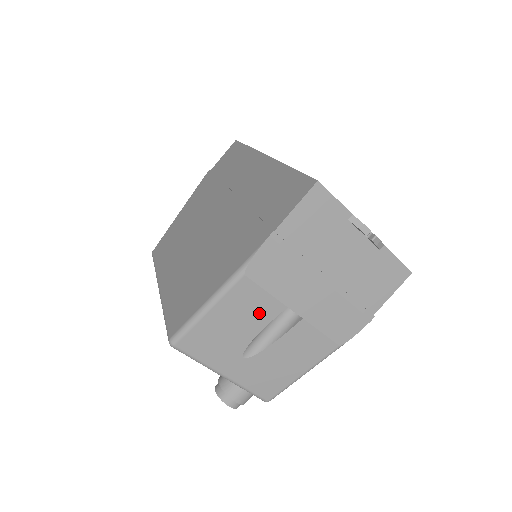
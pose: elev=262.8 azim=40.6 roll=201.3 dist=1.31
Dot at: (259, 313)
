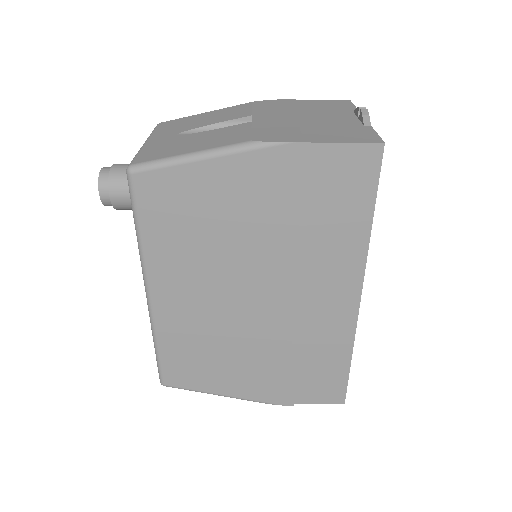
Dot at: (230, 116)
